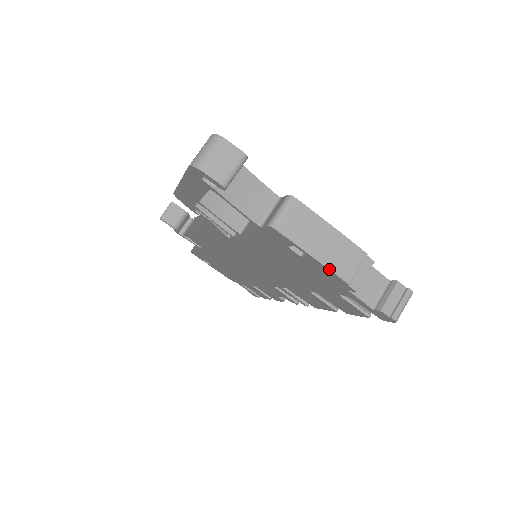
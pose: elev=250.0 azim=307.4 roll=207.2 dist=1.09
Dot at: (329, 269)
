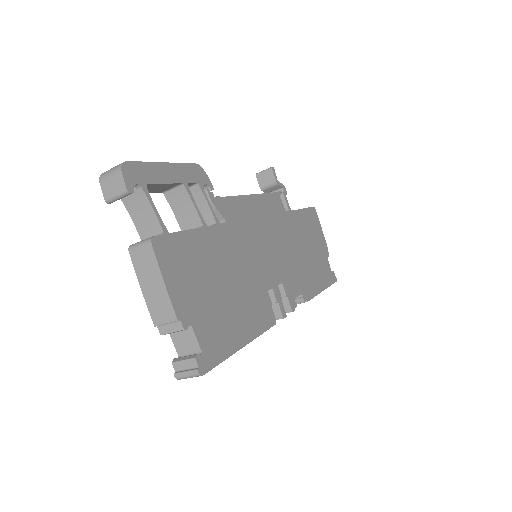
Dot at: (147, 305)
